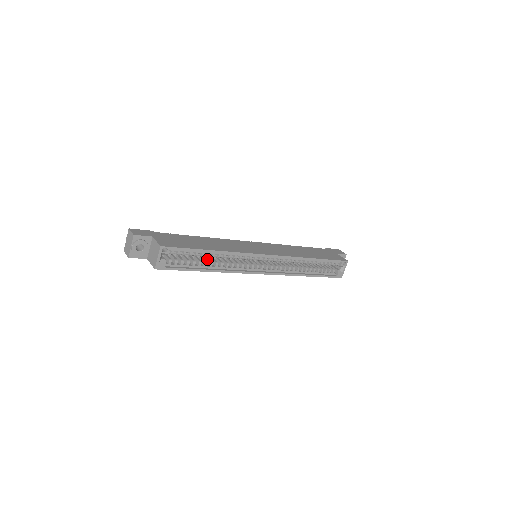
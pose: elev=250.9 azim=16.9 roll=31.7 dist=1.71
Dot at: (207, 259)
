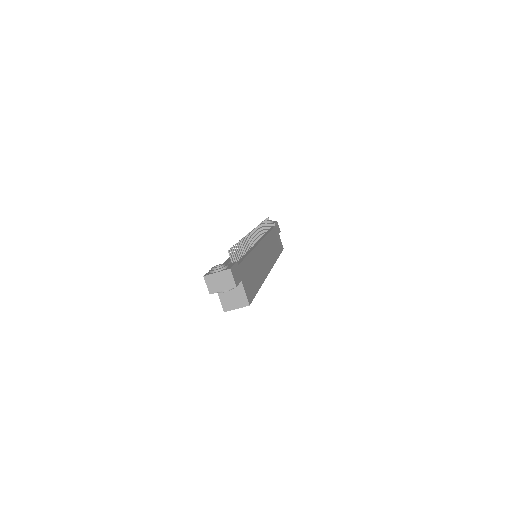
Dot at: occluded
